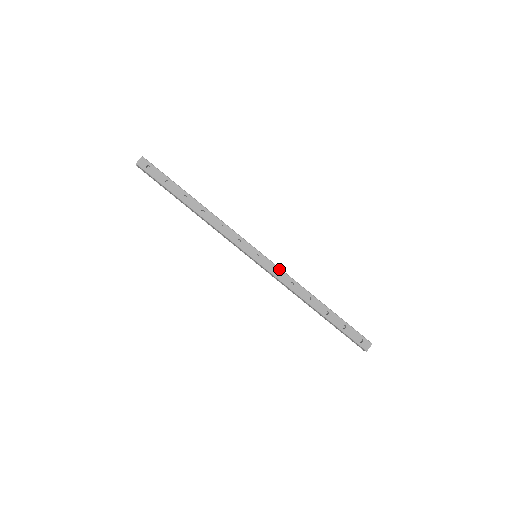
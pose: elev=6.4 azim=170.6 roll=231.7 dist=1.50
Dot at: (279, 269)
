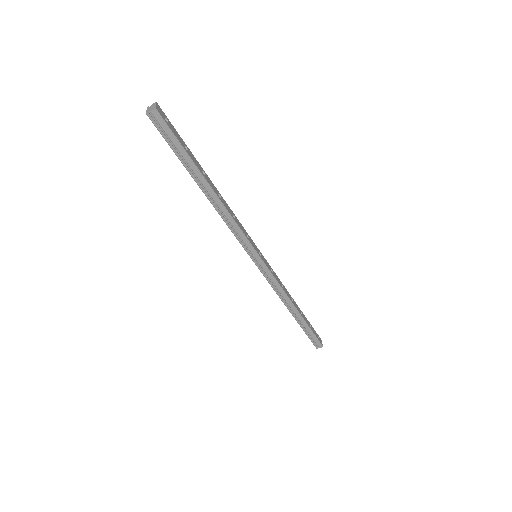
Dot at: occluded
